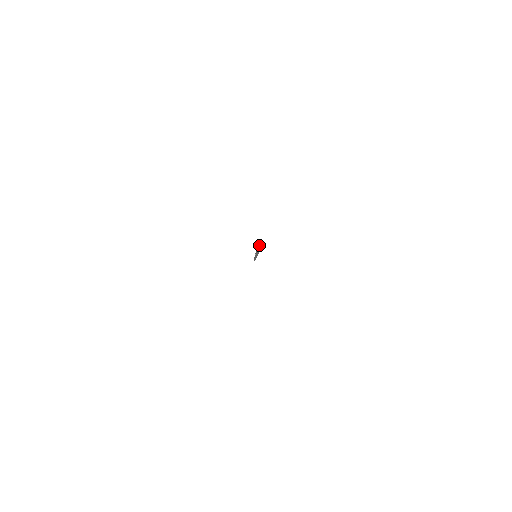
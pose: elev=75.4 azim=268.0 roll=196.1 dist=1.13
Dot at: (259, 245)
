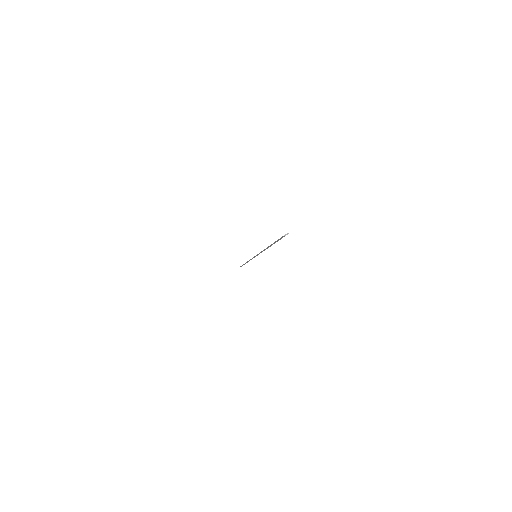
Dot at: (287, 234)
